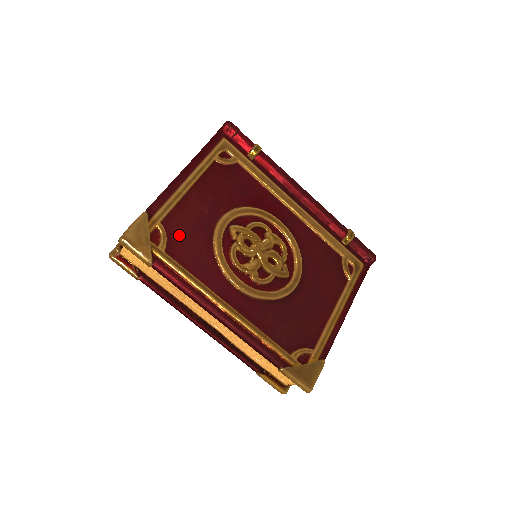
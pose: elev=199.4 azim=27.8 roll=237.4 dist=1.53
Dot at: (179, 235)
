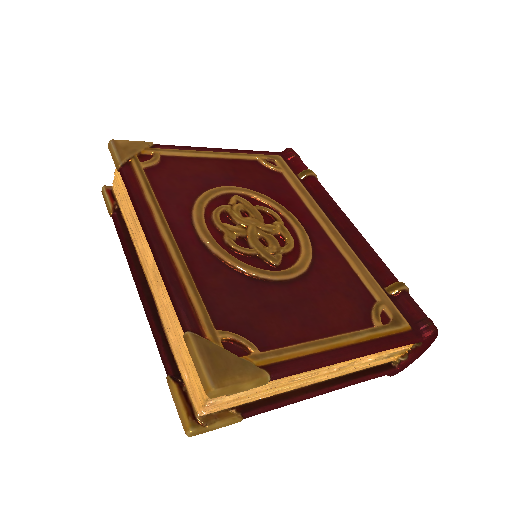
Dot at: (171, 170)
